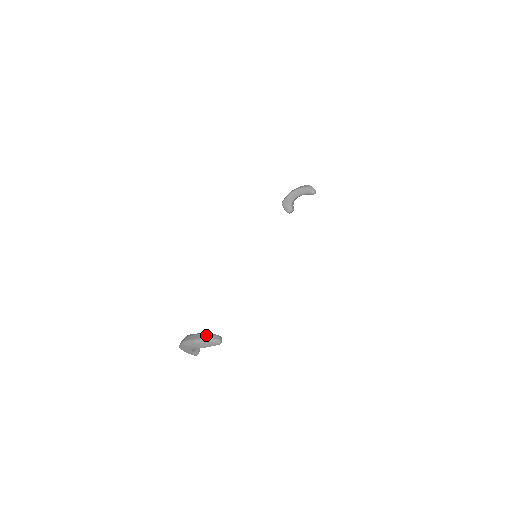
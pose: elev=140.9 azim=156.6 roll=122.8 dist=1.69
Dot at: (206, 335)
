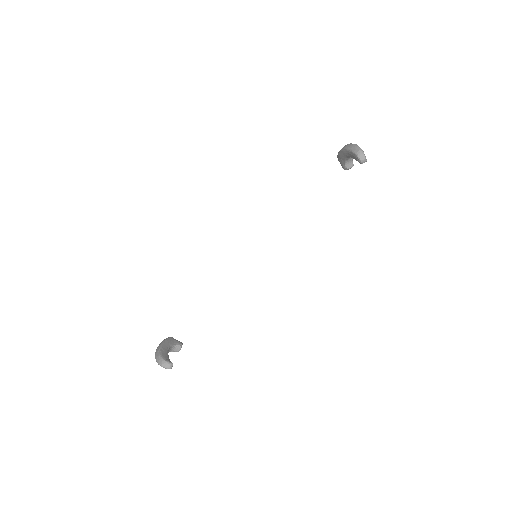
Dot at: (159, 359)
